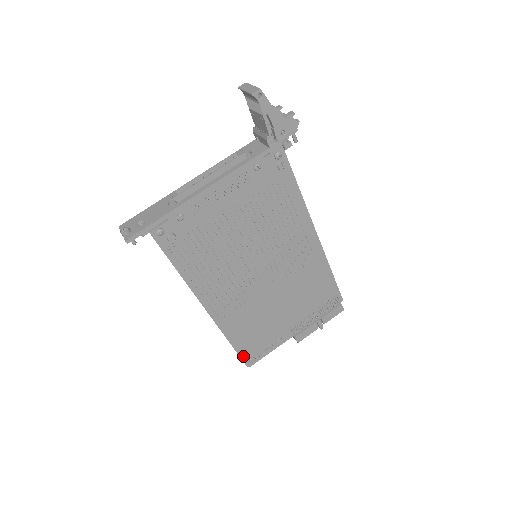
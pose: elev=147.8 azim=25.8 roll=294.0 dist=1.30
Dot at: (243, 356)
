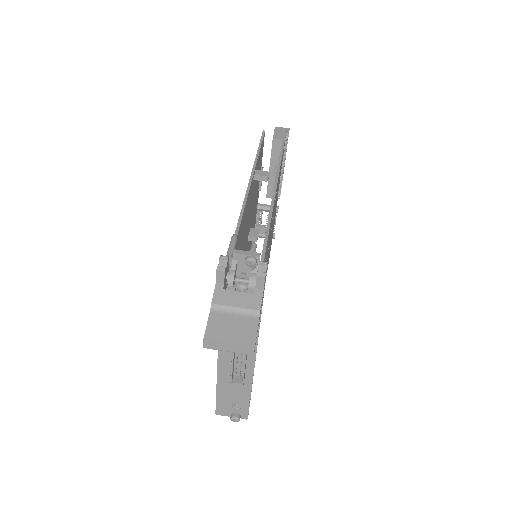
Dot at: occluded
